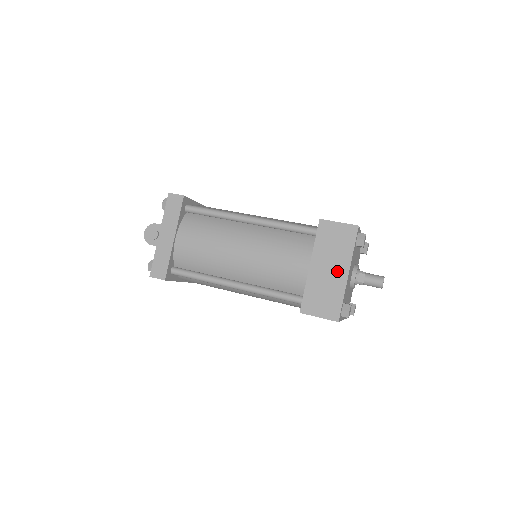
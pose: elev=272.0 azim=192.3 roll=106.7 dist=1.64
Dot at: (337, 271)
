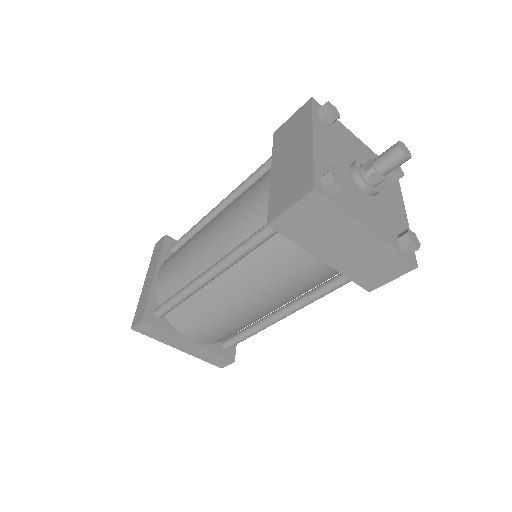
Dot at: (299, 148)
